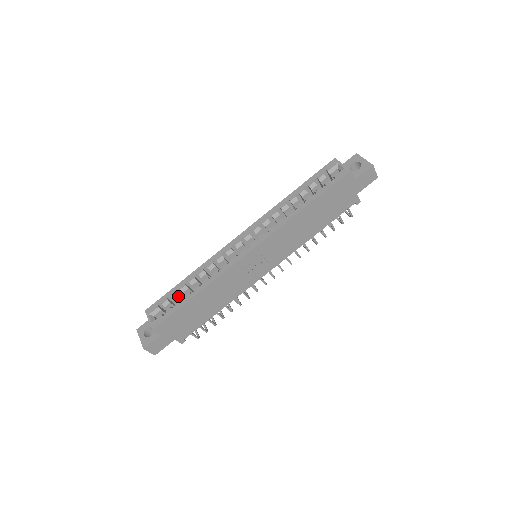
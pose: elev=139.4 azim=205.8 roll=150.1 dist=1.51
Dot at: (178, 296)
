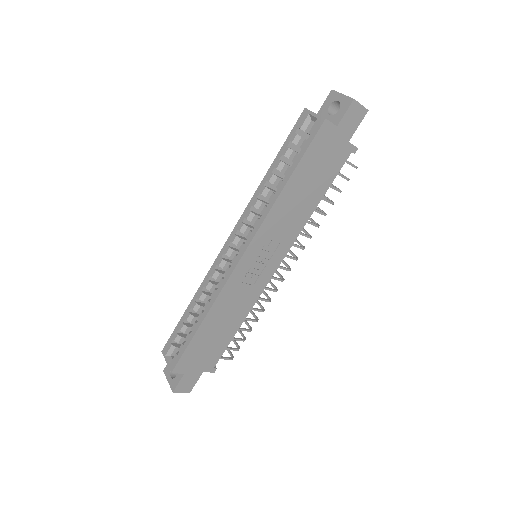
Dot at: (187, 328)
